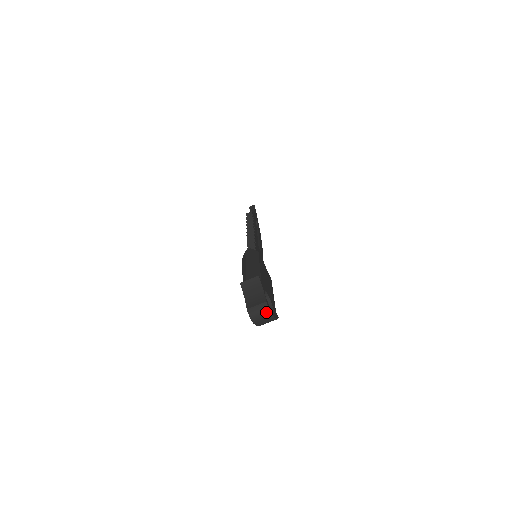
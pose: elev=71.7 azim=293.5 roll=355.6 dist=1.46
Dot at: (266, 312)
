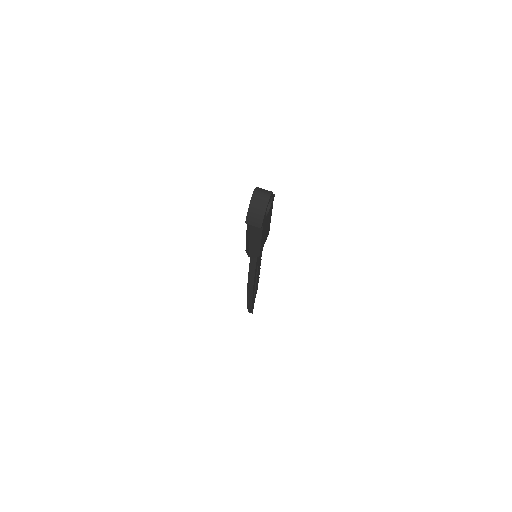
Dot at: (268, 194)
